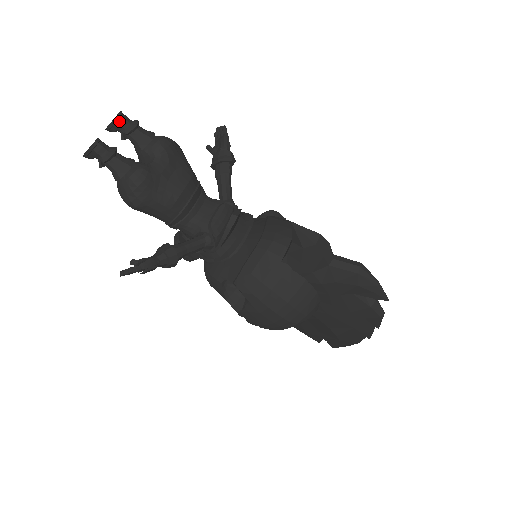
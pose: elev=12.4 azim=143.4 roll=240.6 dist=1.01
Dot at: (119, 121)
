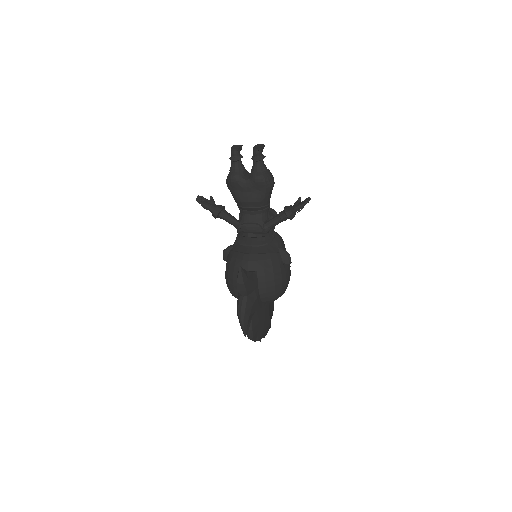
Dot at: (254, 151)
